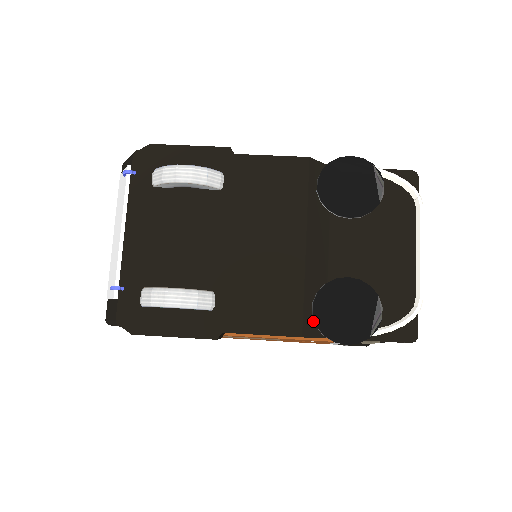
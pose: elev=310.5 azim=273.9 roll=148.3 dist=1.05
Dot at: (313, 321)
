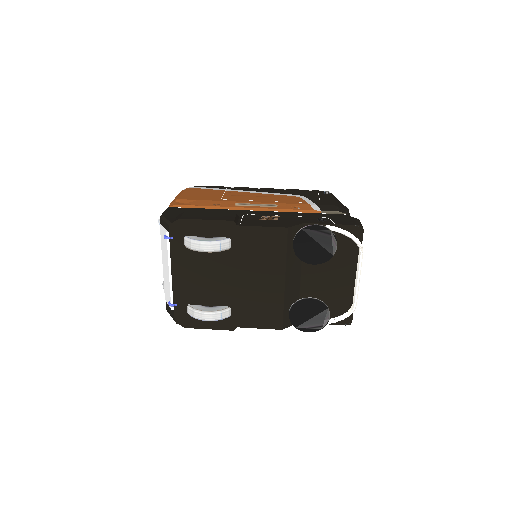
Dot at: (289, 318)
